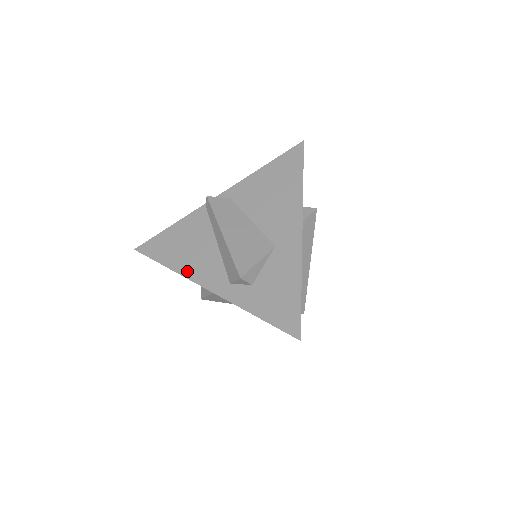
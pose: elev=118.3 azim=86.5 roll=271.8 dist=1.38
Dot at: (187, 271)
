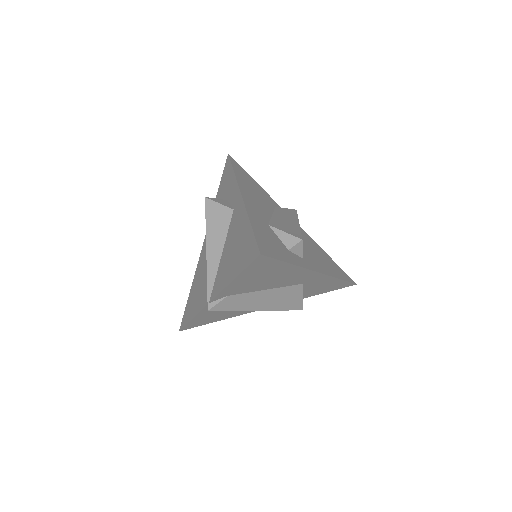
Dot at: (242, 314)
